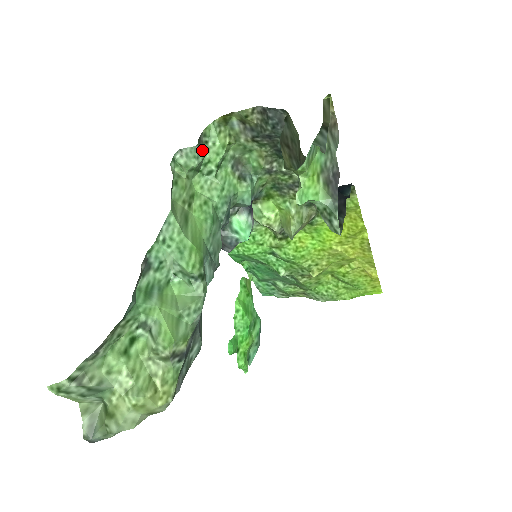
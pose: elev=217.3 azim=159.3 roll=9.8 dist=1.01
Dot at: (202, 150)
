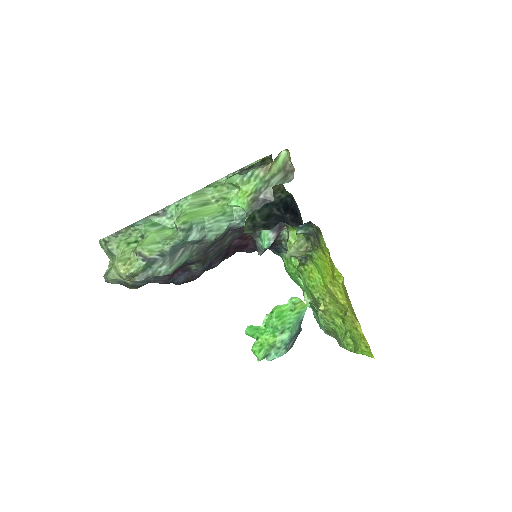
Dot at: occluded
